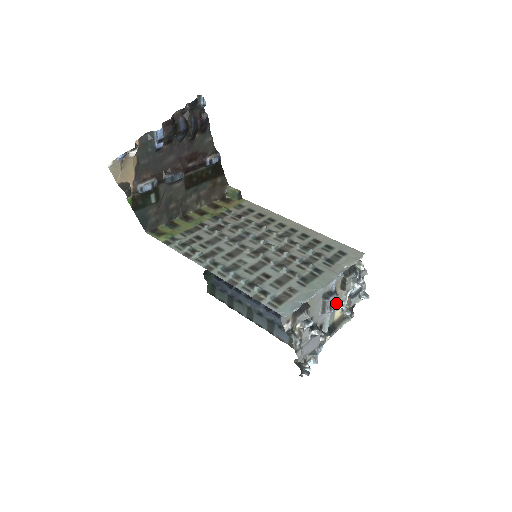
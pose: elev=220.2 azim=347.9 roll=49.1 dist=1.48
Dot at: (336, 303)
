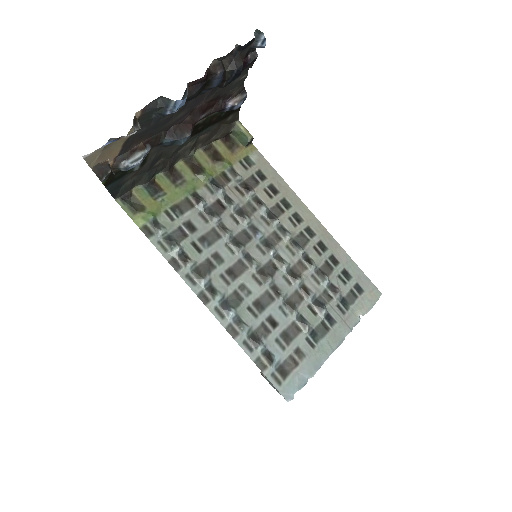
Dot at: occluded
